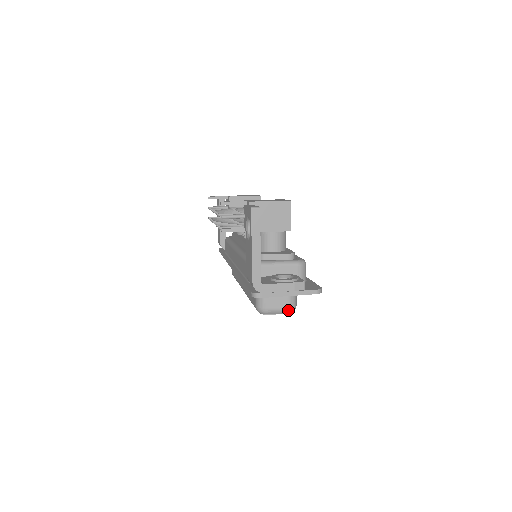
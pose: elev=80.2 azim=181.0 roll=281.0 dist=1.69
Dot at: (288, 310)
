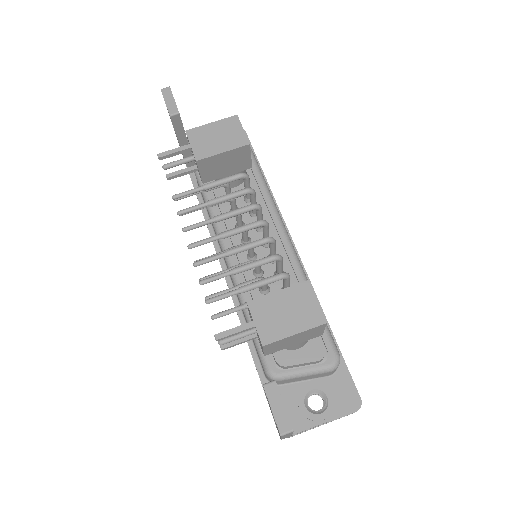
Dot at: occluded
